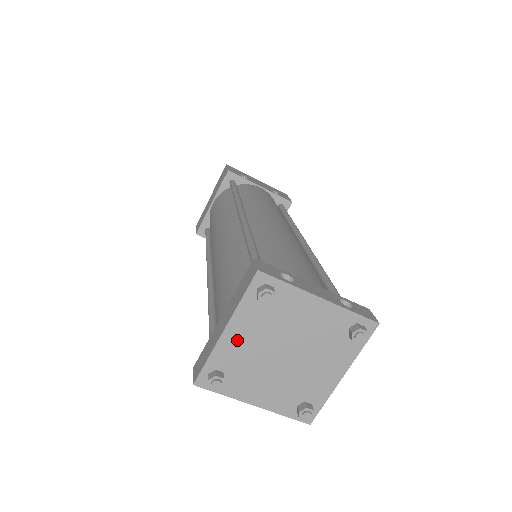
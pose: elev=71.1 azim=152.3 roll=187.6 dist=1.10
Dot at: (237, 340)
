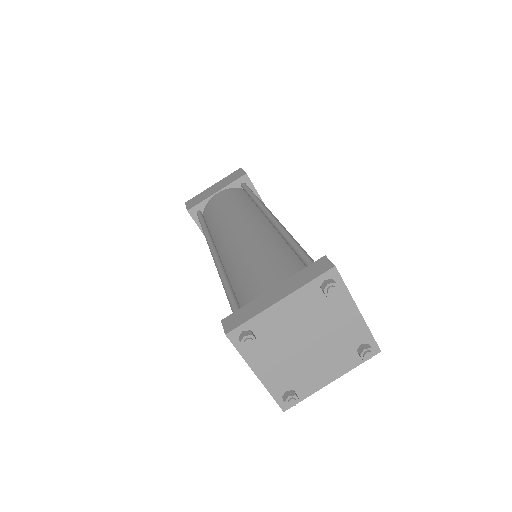
Dot at: (283, 313)
